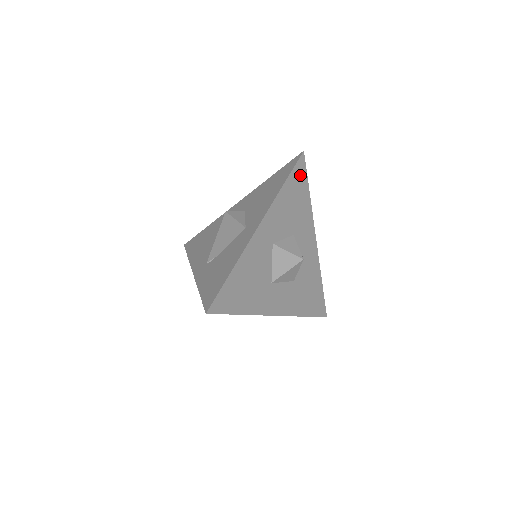
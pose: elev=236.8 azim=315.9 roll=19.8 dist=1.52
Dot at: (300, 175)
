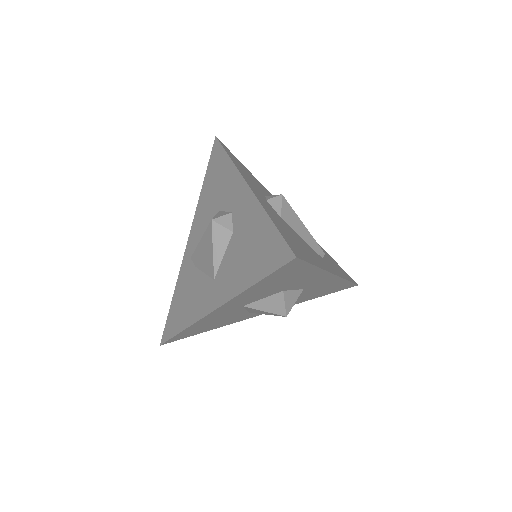
Dot at: (290, 269)
